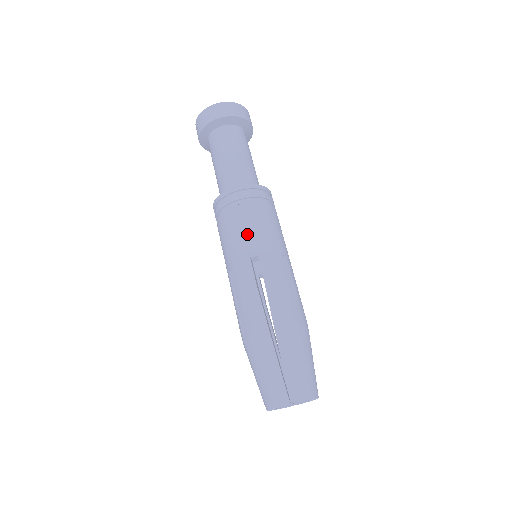
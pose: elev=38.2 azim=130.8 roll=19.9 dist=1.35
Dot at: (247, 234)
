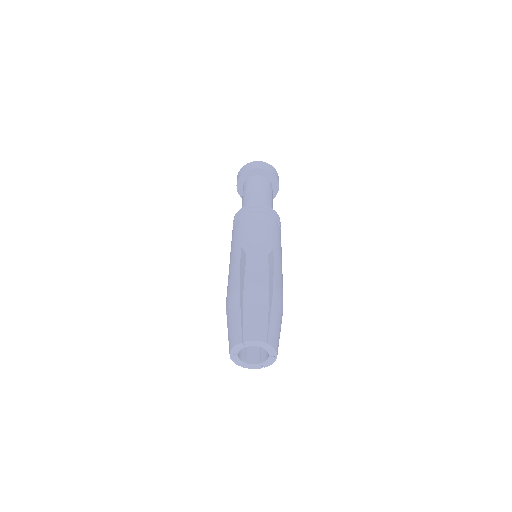
Dot at: (270, 233)
